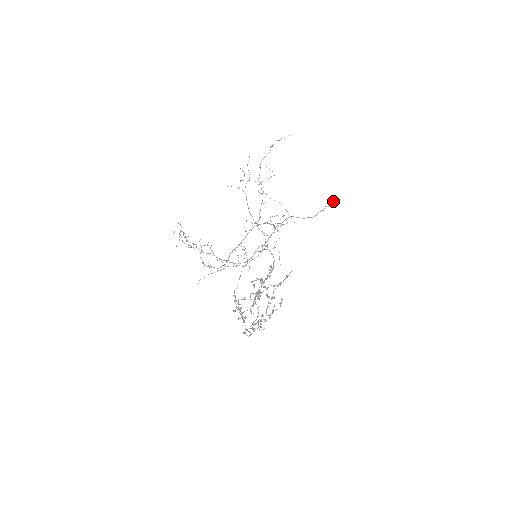
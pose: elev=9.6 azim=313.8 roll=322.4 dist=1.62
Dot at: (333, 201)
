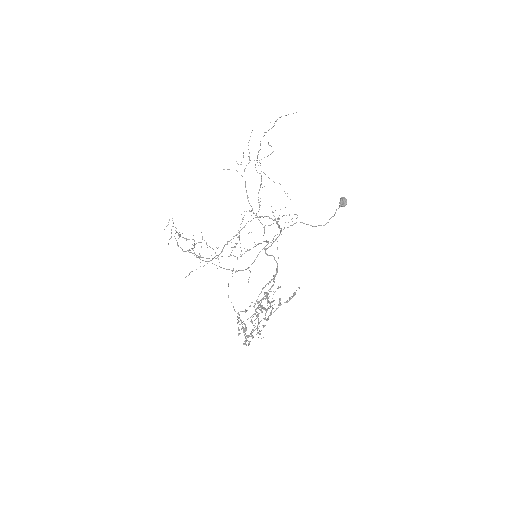
Dot at: (344, 201)
